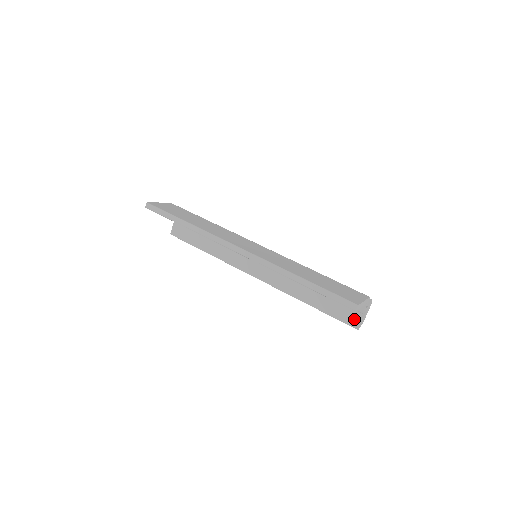
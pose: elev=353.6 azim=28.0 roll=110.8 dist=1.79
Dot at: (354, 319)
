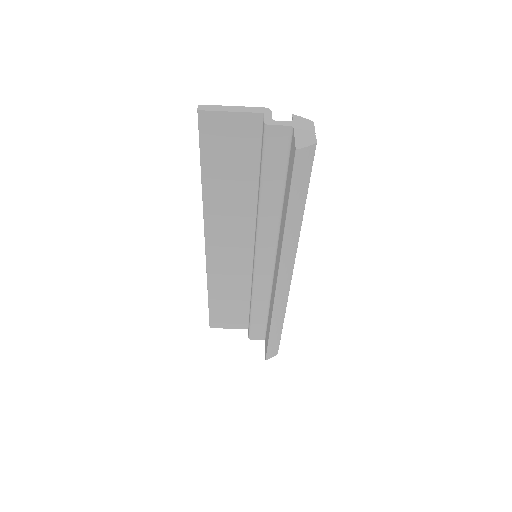
Dot at: (293, 152)
